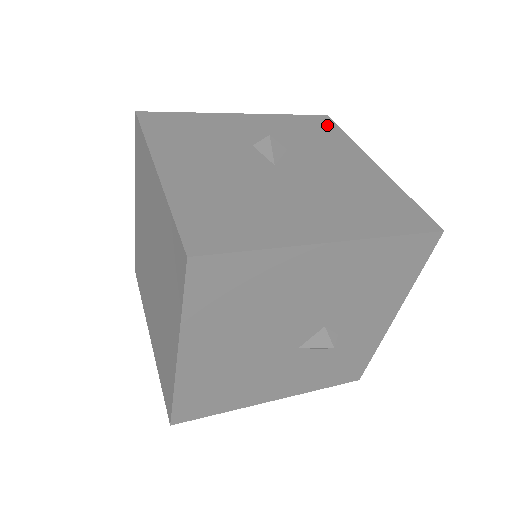
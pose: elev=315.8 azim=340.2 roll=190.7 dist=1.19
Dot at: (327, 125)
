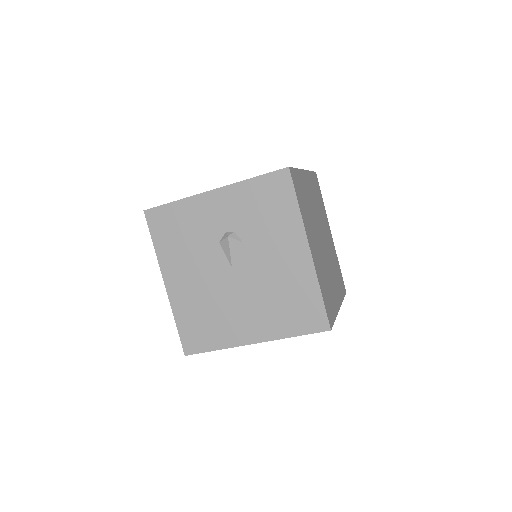
Dot at: (284, 189)
